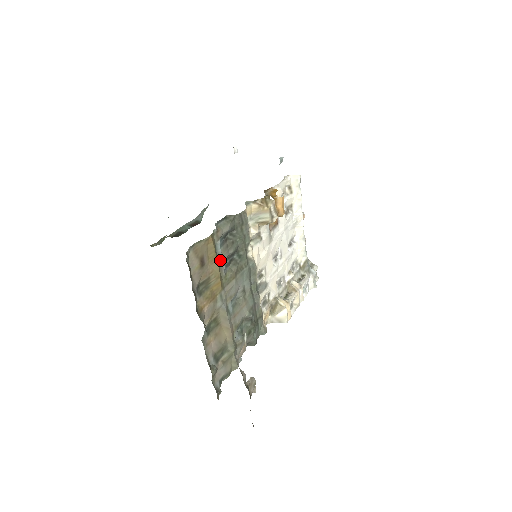
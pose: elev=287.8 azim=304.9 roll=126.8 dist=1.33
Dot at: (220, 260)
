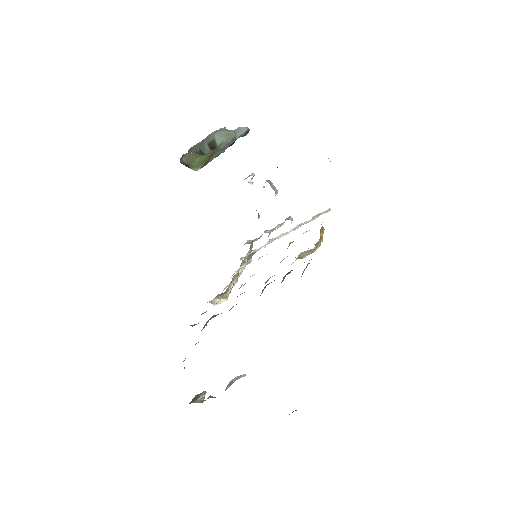
Dot at: occluded
